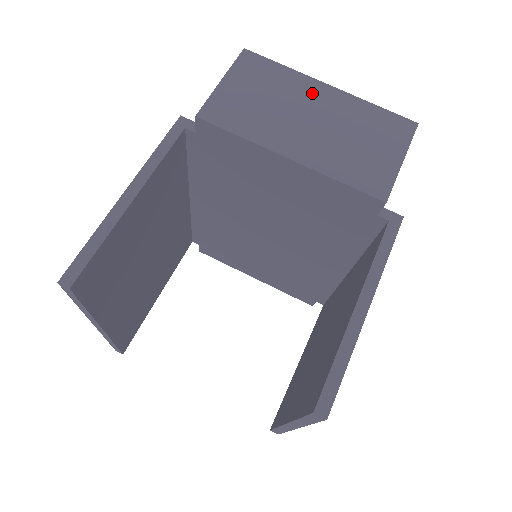
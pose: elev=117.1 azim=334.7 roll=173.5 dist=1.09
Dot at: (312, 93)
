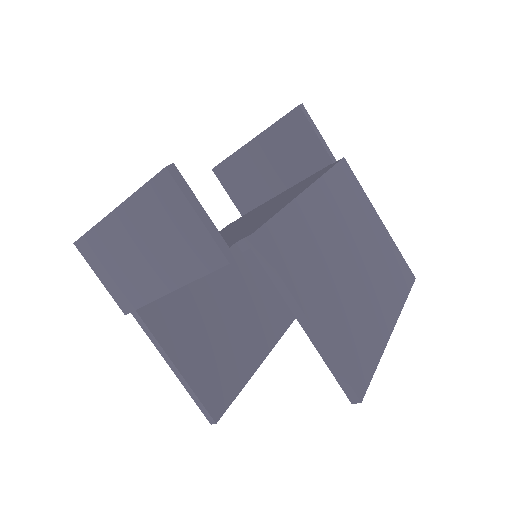
Dot at: (119, 230)
